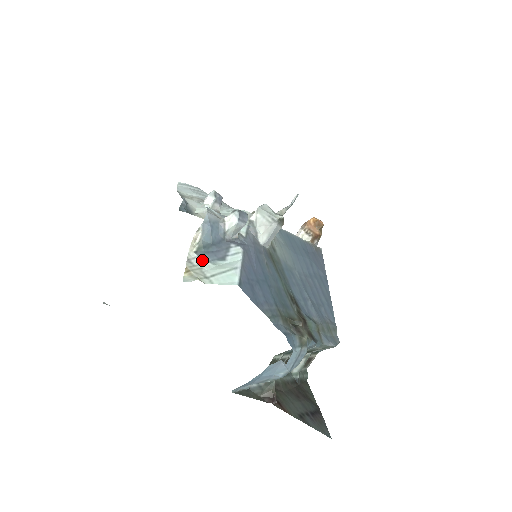
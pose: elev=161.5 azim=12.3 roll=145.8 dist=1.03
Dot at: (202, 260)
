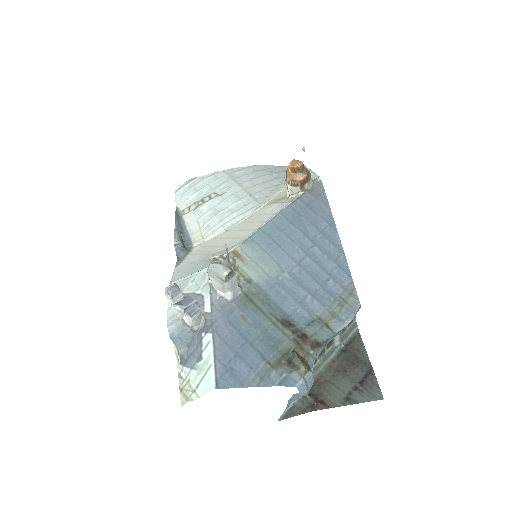
Dot at: (187, 370)
